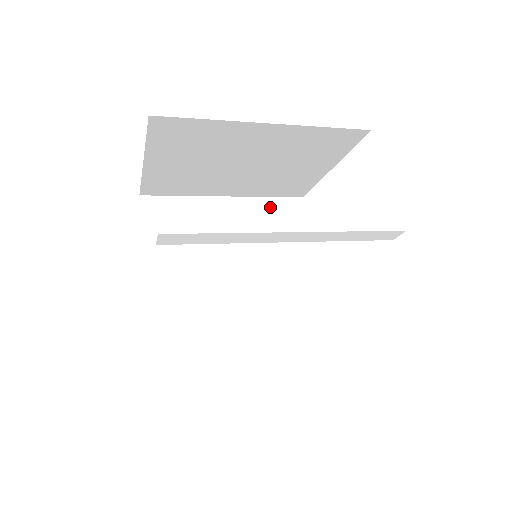
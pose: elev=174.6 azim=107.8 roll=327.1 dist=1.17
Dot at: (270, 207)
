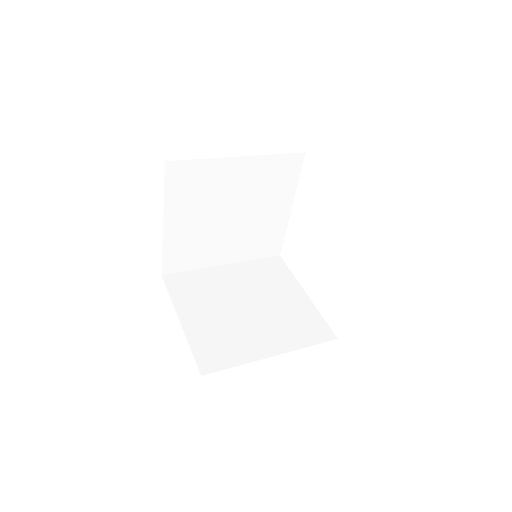
Dot at: (275, 163)
